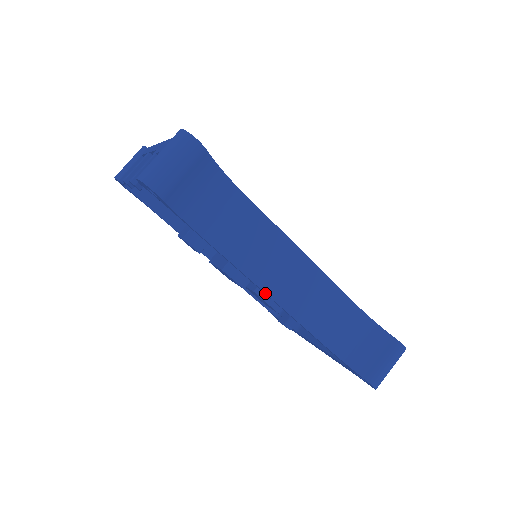
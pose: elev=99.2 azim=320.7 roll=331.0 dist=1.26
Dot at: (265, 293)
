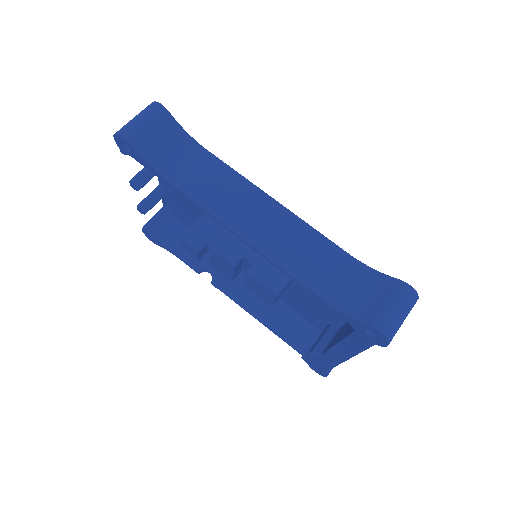
Dot at: (236, 234)
